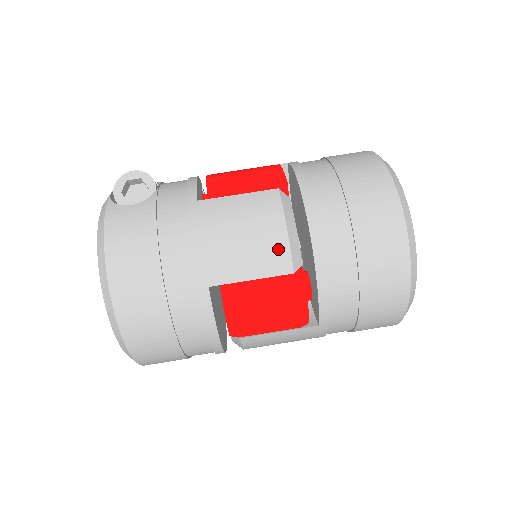
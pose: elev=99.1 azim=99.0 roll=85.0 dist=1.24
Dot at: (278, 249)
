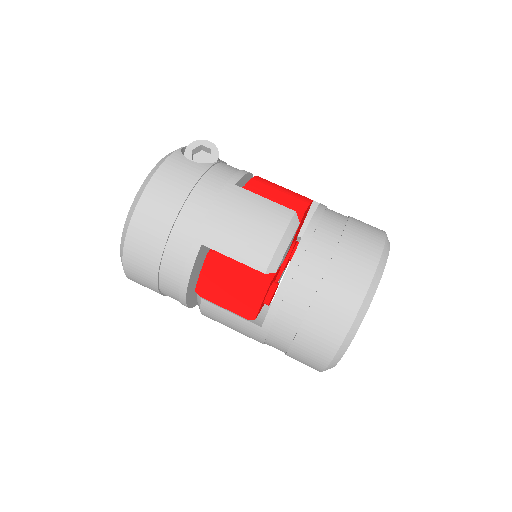
Dot at: (265, 250)
